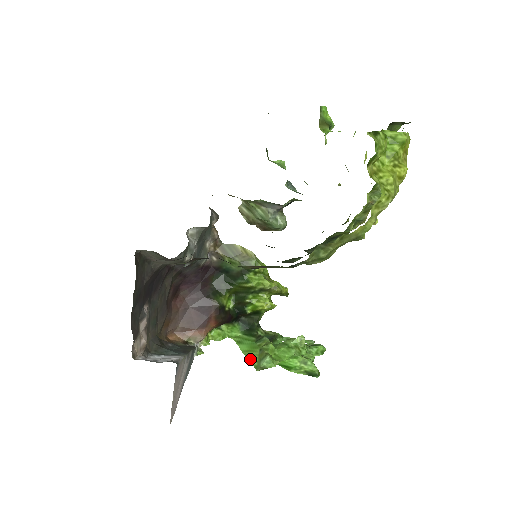
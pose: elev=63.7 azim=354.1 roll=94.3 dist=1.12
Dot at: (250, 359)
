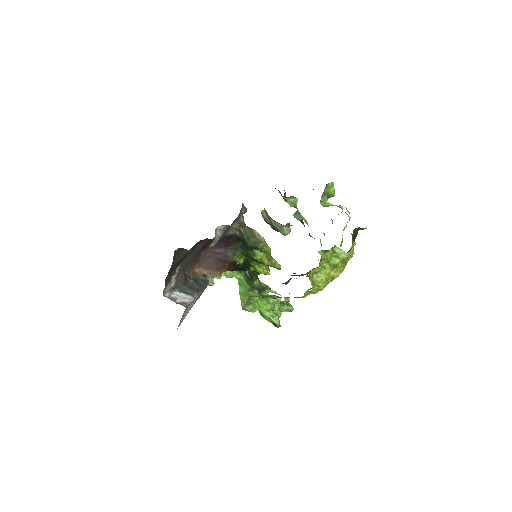
Dot at: (241, 300)
